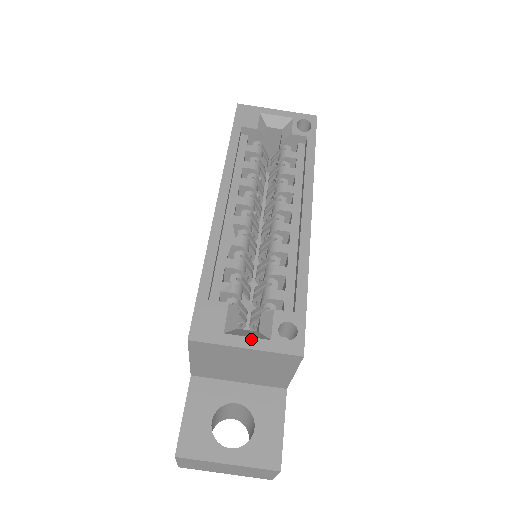
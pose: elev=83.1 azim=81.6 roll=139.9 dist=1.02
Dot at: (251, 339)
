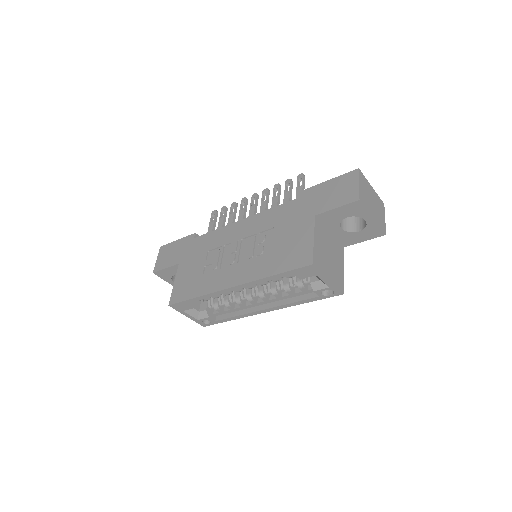
Dot at: (191, 317)
